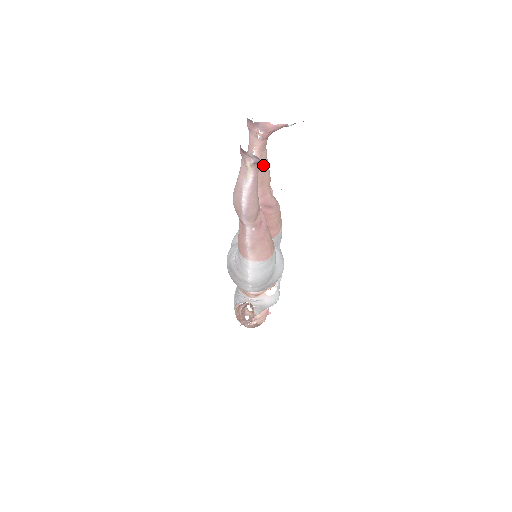
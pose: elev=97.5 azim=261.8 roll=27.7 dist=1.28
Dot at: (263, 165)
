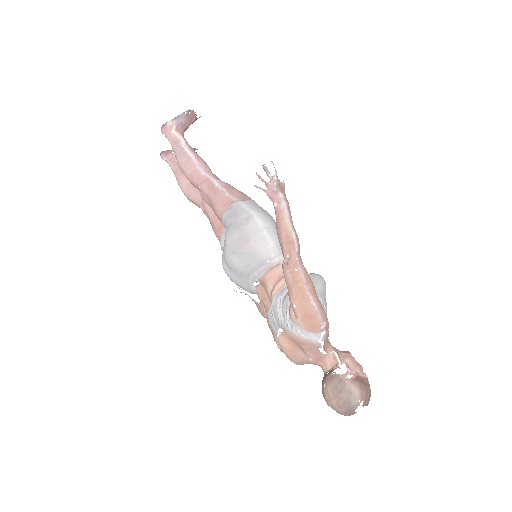
Dot at: occluded
